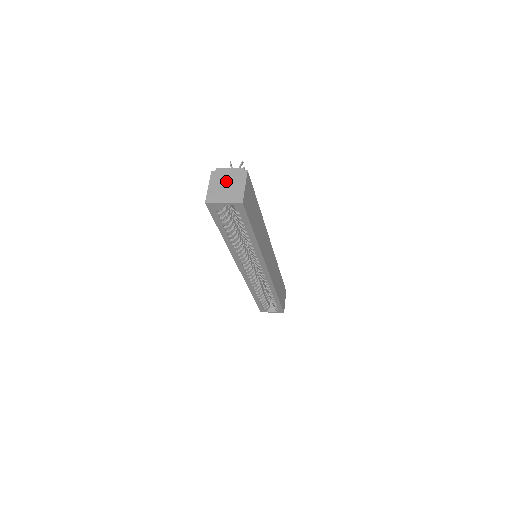
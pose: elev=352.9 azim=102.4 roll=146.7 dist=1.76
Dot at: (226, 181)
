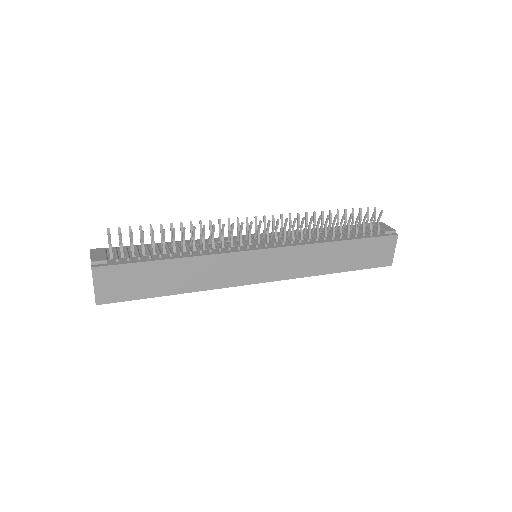
Dot at: occluded
